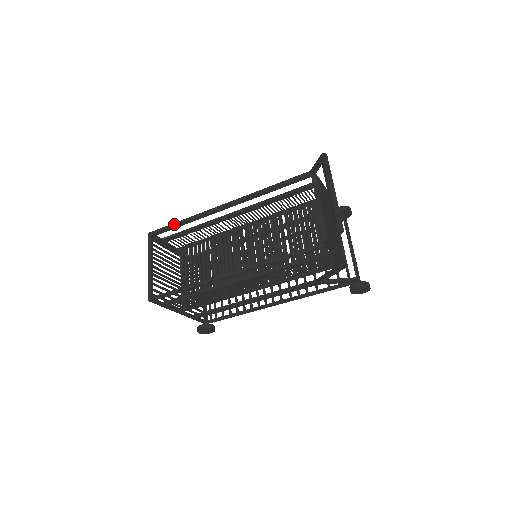
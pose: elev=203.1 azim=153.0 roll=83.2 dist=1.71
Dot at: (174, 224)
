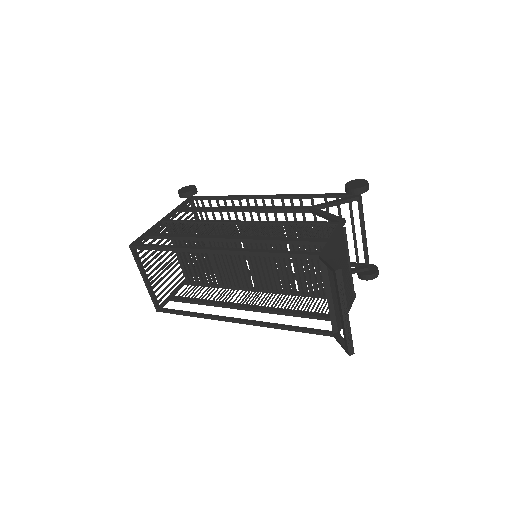
Dot at: (157, 248)
